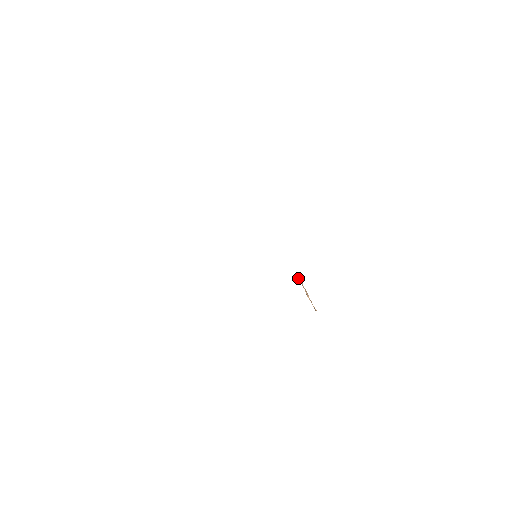
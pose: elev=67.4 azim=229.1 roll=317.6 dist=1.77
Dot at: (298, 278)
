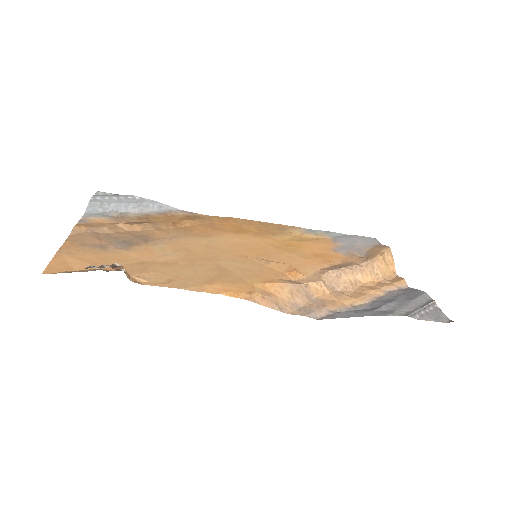
Dot at: (329, 275)
